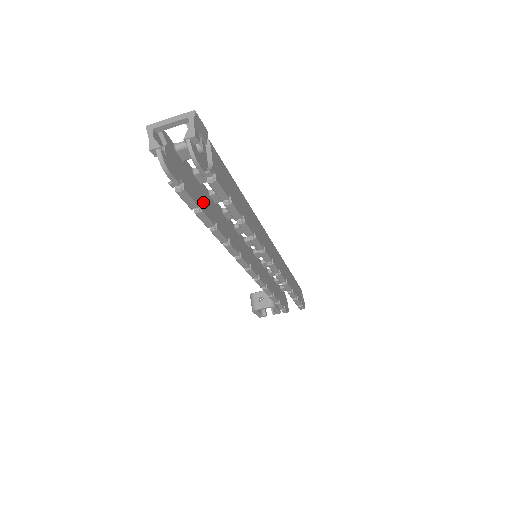
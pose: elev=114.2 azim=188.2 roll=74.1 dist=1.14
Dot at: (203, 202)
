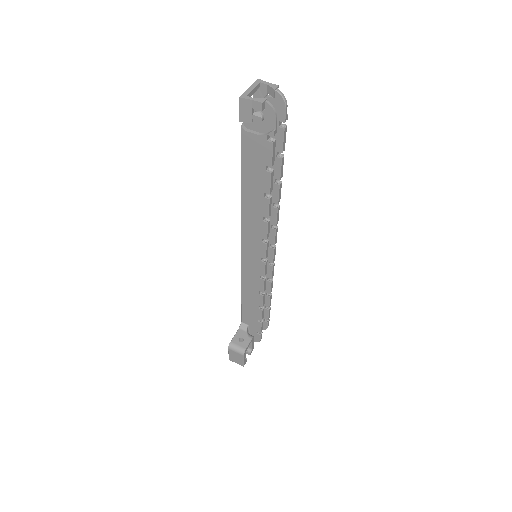
Dot at: occluded
